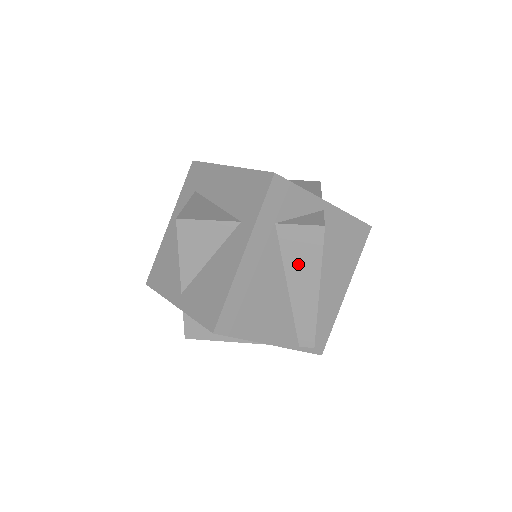
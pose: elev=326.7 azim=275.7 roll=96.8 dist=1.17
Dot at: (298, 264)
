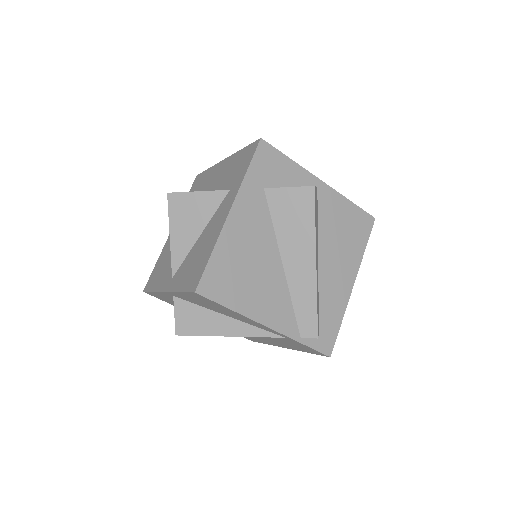
Dot at: (291, 233)
